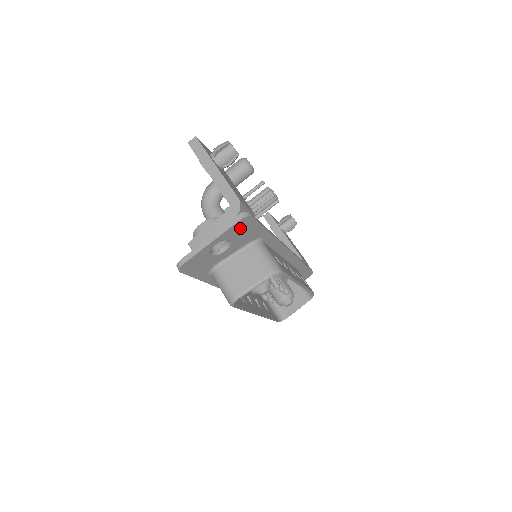
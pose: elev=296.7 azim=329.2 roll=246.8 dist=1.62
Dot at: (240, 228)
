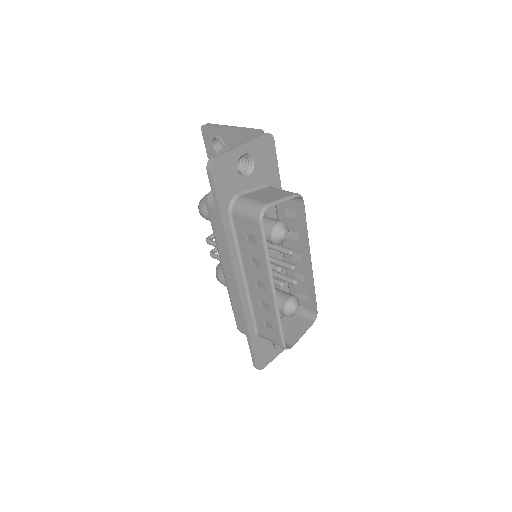
Dot at: (264, 149)
